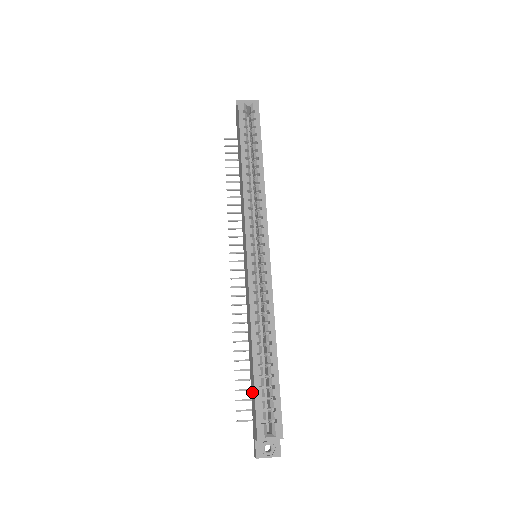
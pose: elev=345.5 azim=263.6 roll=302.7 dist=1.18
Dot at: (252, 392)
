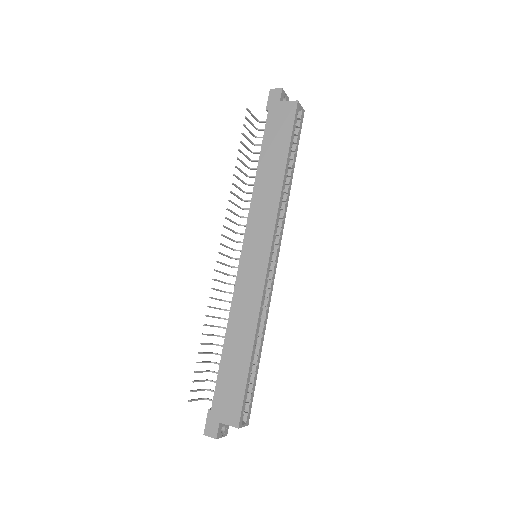
Dot at: (228, 382)
